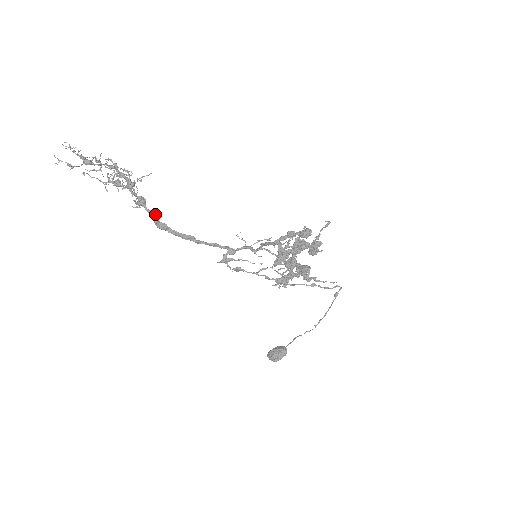
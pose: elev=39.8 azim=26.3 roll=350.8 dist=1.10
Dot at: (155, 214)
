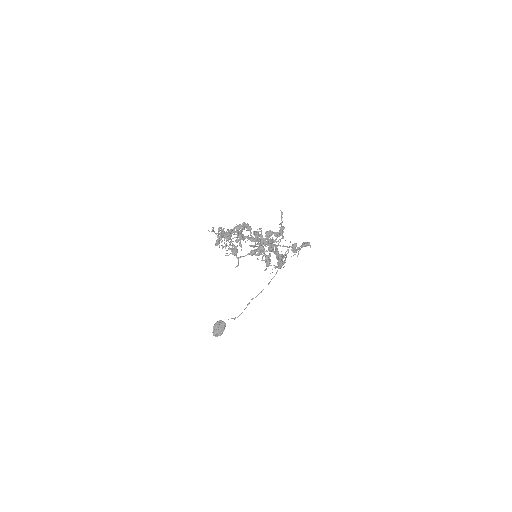
Dot at: (278, 253)
